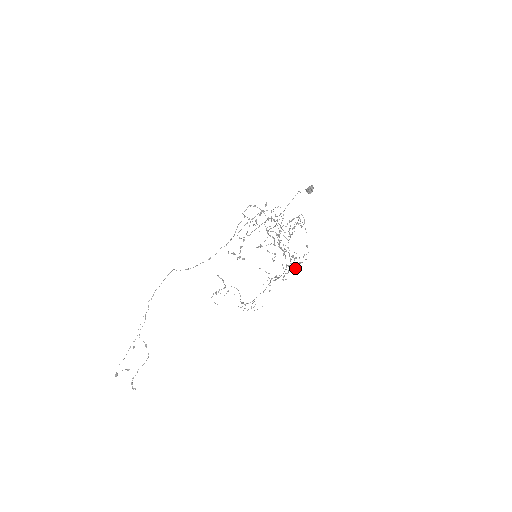
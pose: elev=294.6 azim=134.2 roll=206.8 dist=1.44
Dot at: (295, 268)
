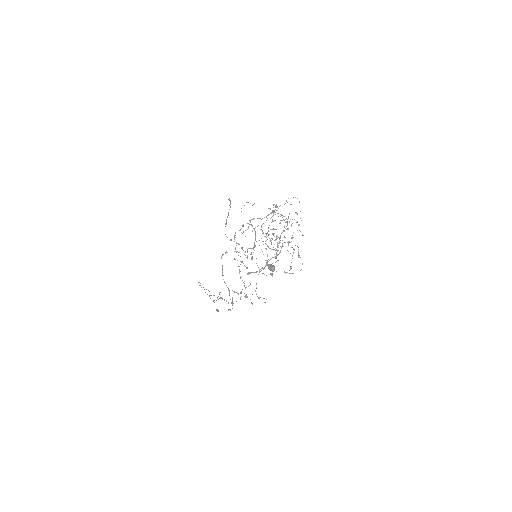
Dot at: (296, 222)
